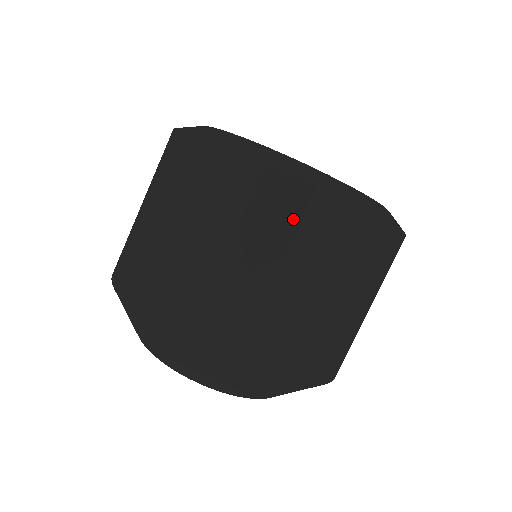
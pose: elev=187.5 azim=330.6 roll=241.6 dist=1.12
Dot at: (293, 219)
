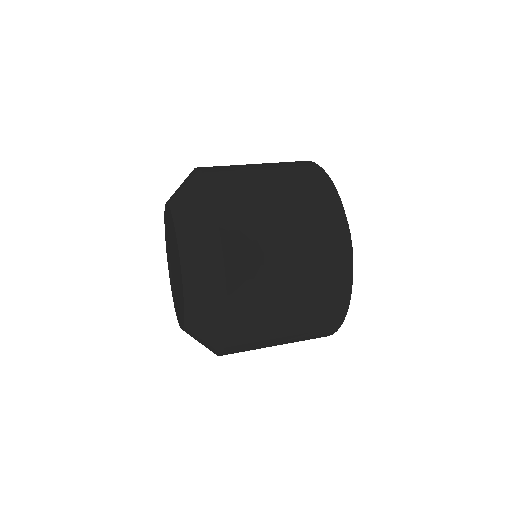
Dot at: (330, 286)
